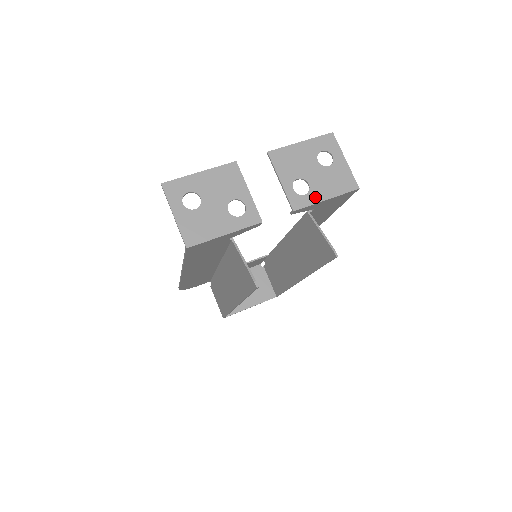
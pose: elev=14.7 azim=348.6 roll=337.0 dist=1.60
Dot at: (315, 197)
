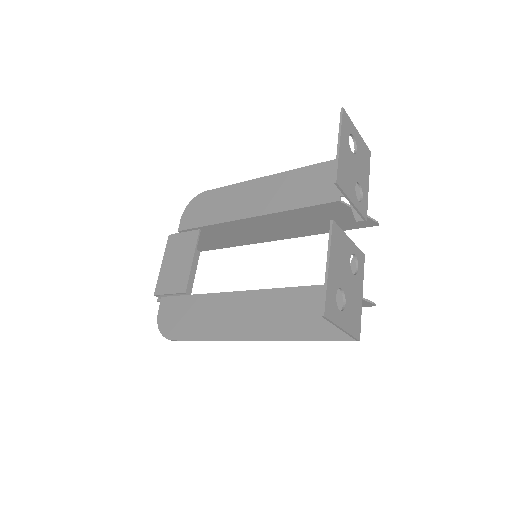
Dot at: (366, 192)
